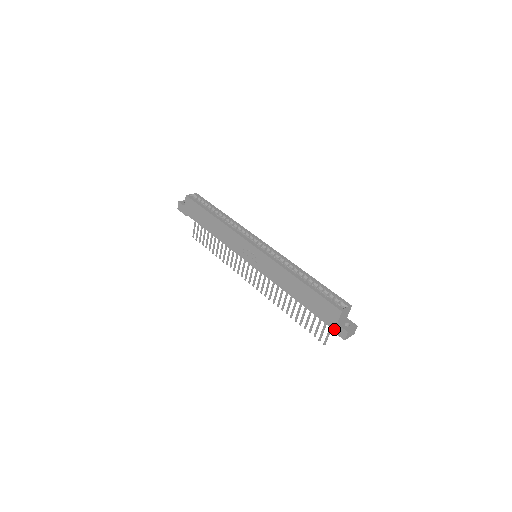
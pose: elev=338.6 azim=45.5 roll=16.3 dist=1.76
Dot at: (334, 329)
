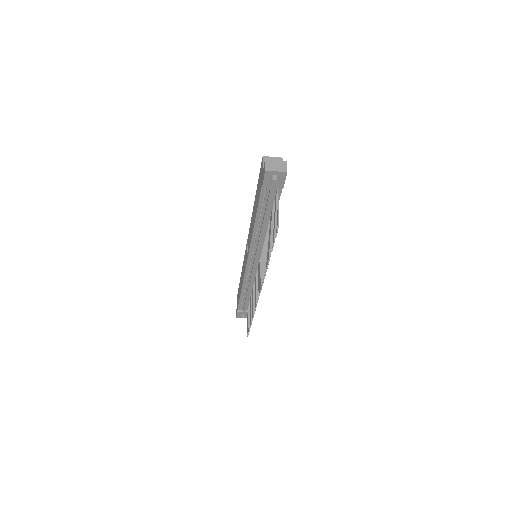
Dot at: (262, 179)
